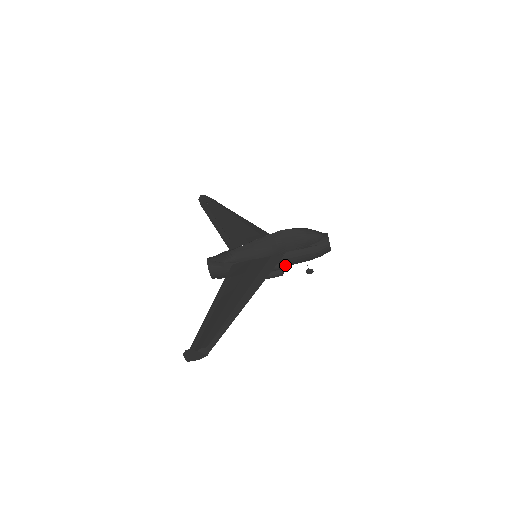
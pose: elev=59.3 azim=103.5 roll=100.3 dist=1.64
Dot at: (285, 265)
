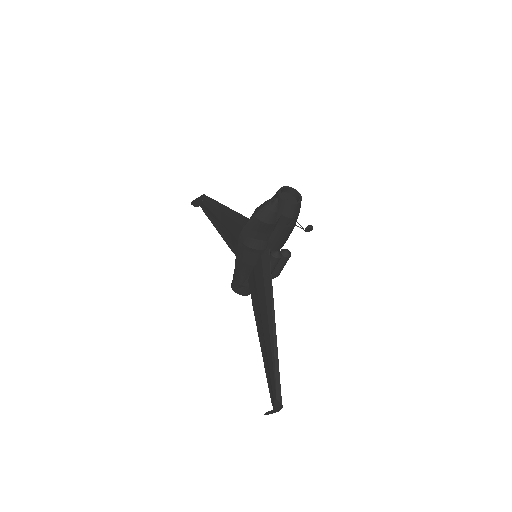
Dot at: (283, 245)
